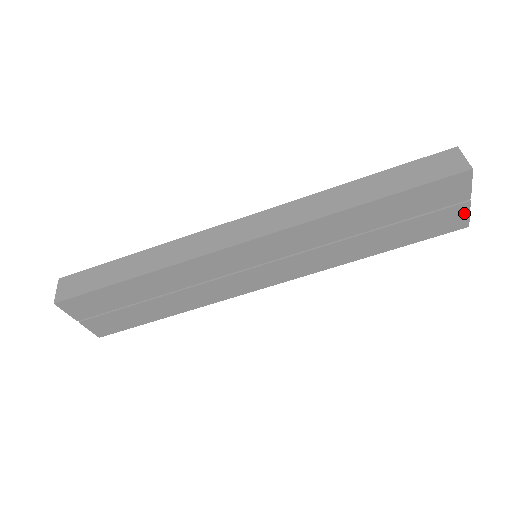
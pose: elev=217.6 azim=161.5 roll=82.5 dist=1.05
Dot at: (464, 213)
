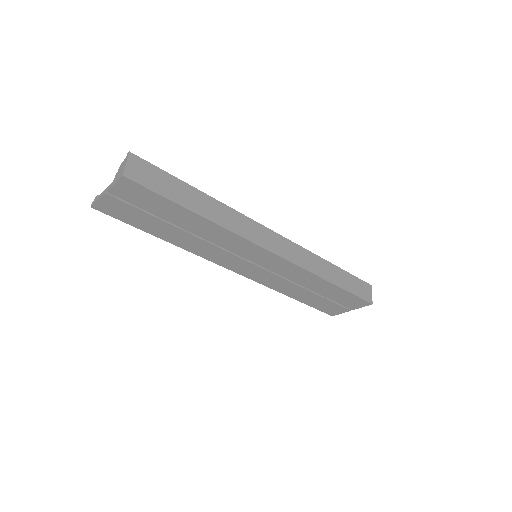
Dot at: (341, 312)
